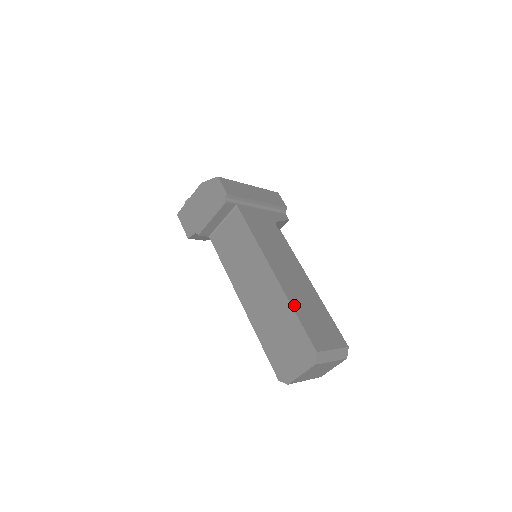
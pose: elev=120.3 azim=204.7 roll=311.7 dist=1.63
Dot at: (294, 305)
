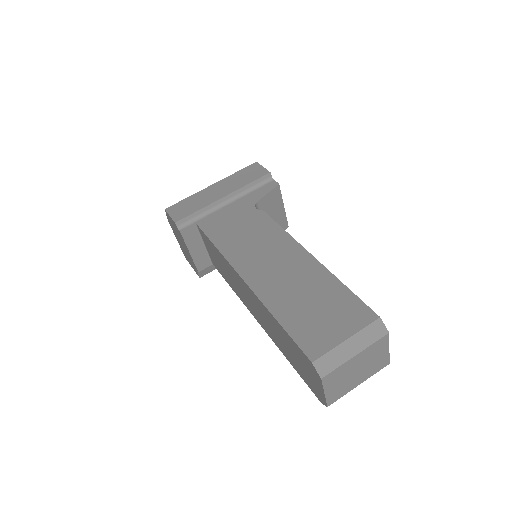
Dot at: (275, 309)
